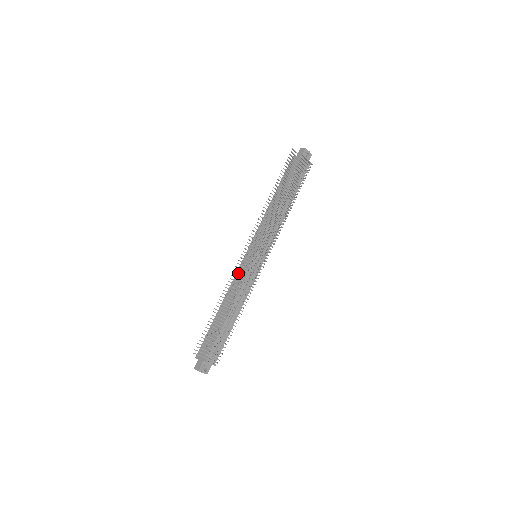
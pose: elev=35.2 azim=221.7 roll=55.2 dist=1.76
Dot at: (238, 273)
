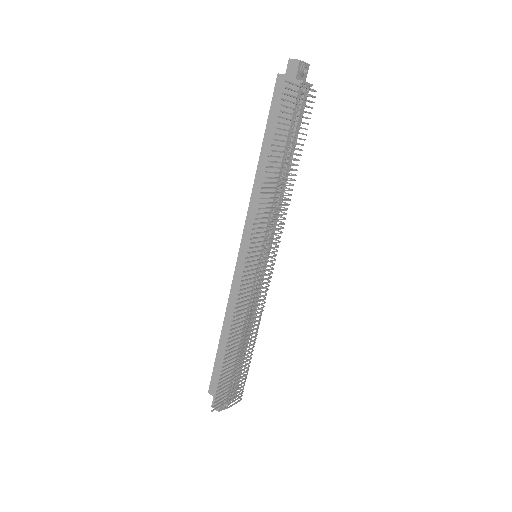
Dot at: (235, 283)
